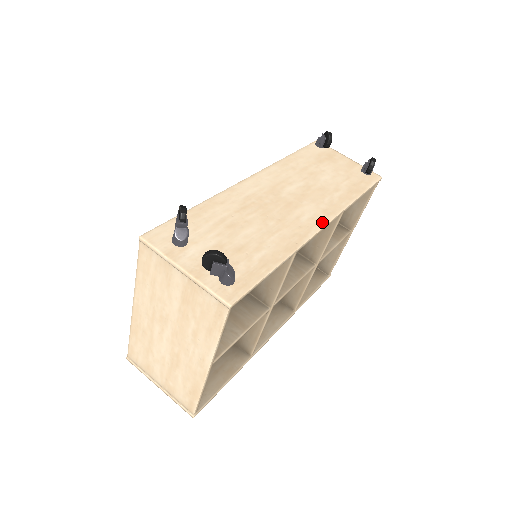
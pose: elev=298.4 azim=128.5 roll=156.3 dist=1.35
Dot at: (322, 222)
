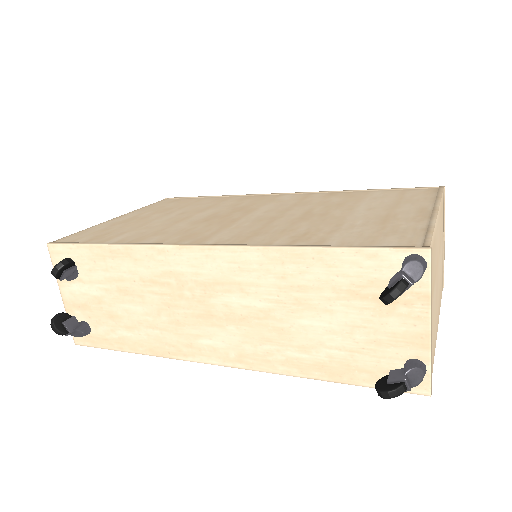
Dot at: (221, 360)
